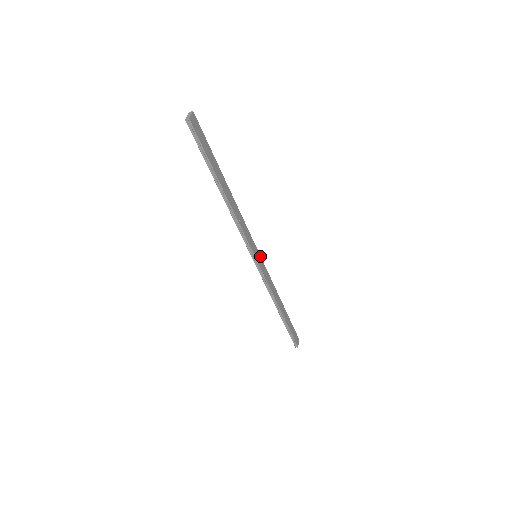
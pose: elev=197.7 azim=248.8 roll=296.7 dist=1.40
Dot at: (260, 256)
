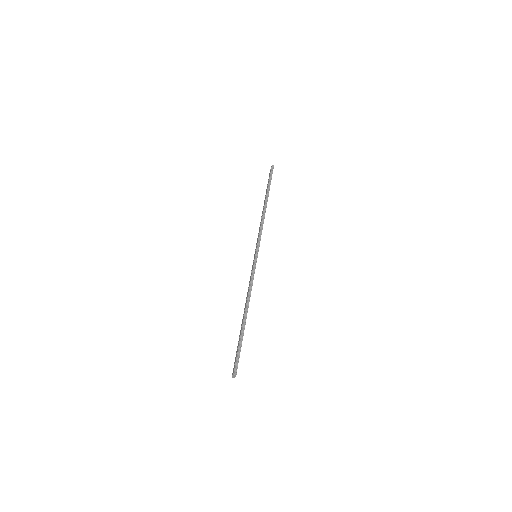
Dot at: occluded
